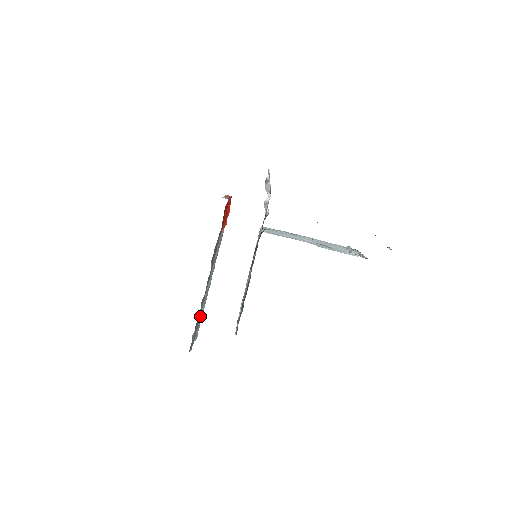
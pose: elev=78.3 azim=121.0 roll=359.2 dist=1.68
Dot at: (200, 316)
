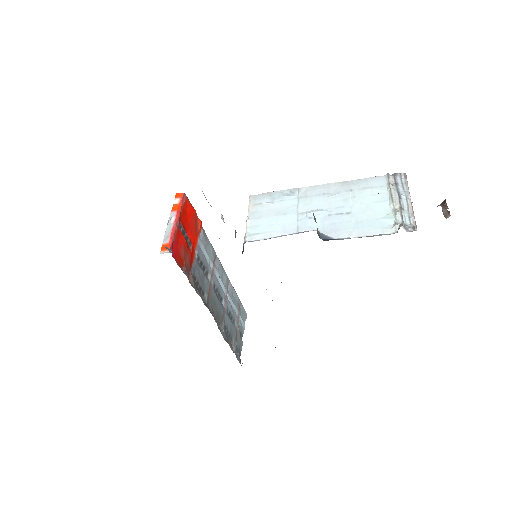
Dot at: (235, 308)
